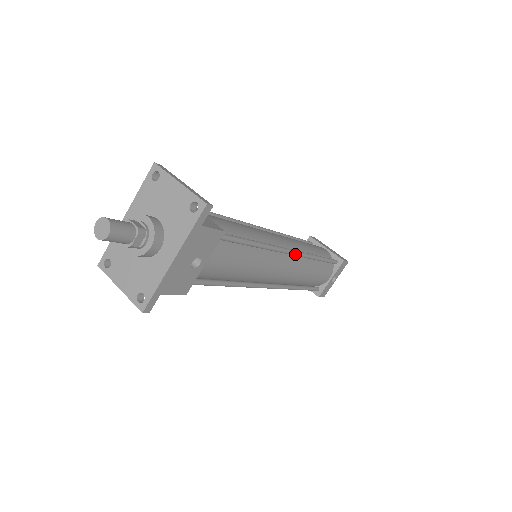
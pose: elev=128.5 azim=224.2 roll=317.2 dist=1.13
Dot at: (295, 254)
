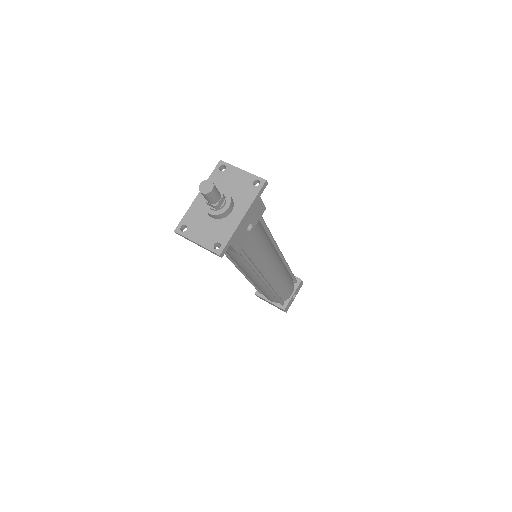
Dot at: (282, 257)
